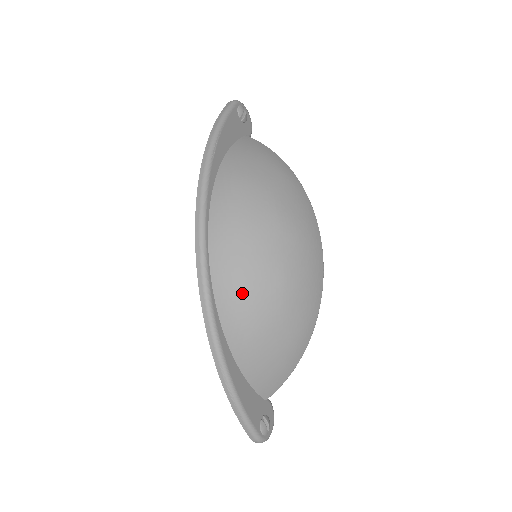
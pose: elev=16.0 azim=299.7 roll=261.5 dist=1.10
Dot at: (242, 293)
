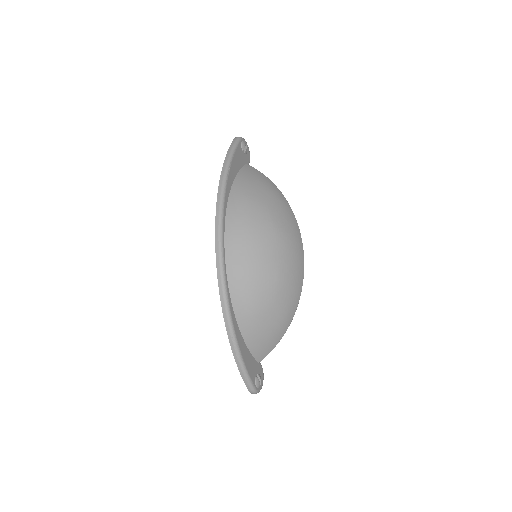
Dot at: (248, 282)
